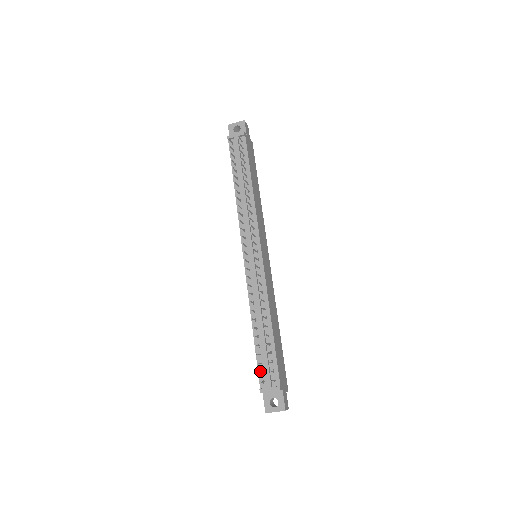
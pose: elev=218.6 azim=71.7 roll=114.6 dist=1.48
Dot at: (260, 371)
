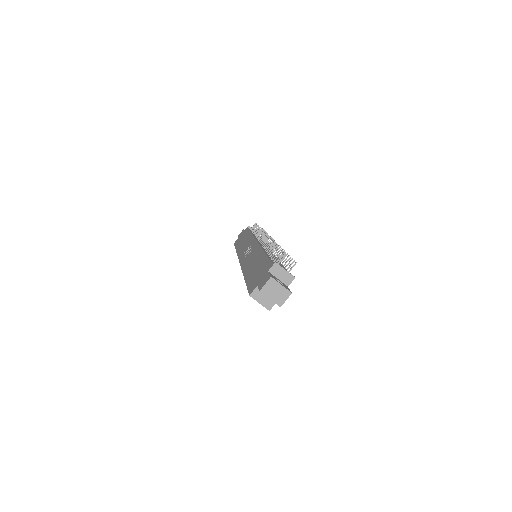
Dot at: (272, 261)
